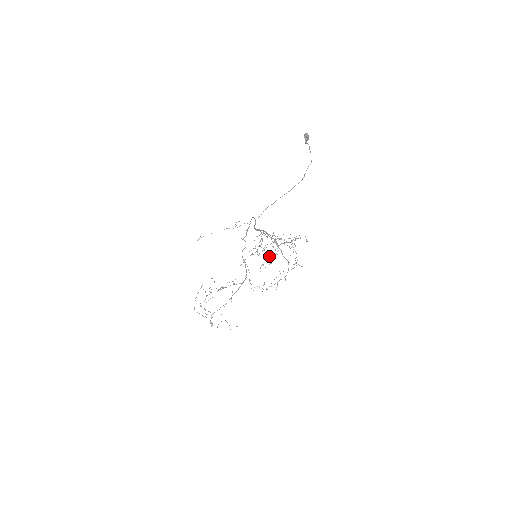
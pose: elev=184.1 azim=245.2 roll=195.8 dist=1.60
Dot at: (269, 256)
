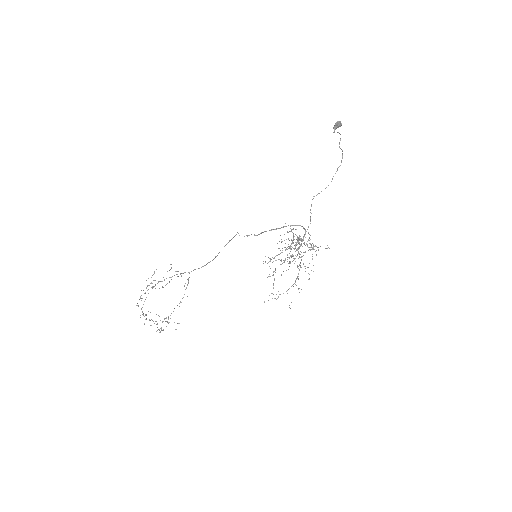
Dot at: occluded
